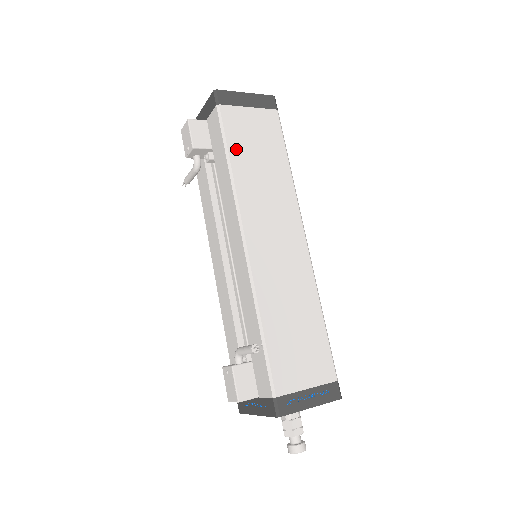
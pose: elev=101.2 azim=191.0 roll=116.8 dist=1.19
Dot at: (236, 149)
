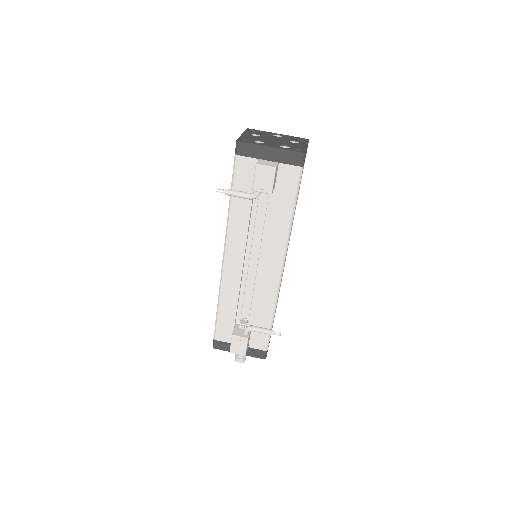
Dot at: occluded
